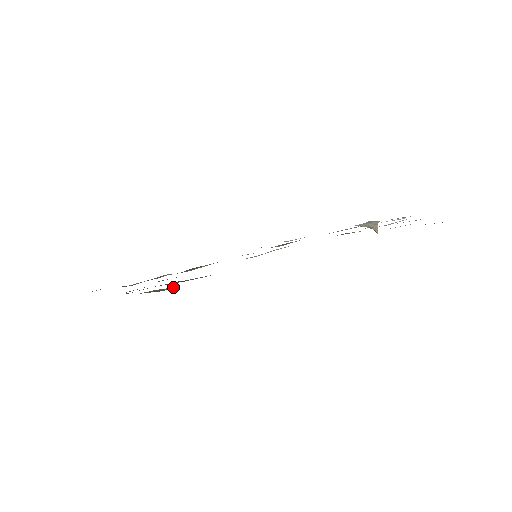
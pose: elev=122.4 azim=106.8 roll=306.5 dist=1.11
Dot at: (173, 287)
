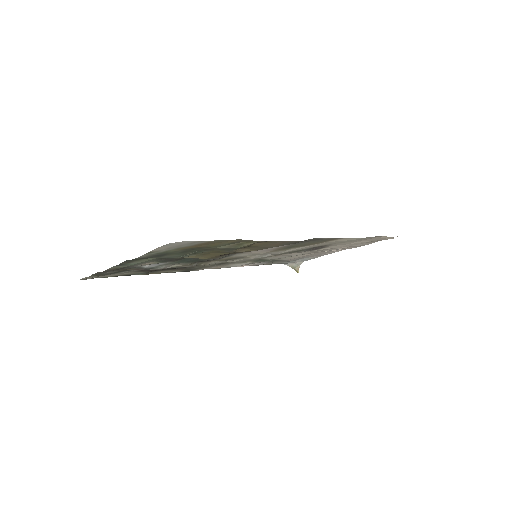
Dot at: (253, 242)
